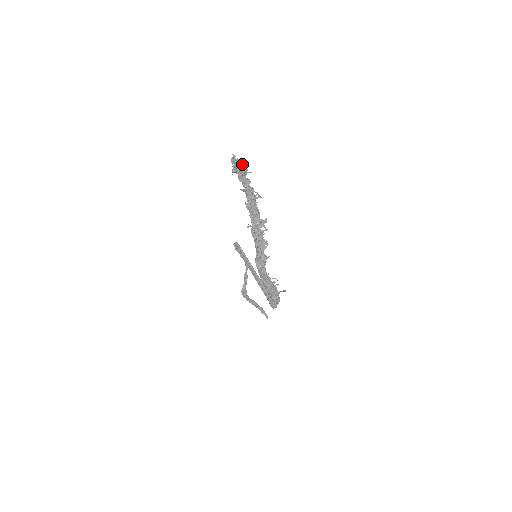
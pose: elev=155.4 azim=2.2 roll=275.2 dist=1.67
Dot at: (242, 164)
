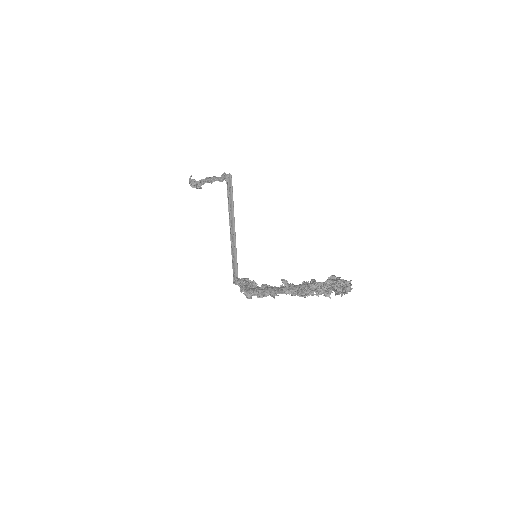
Dot at: occluded
